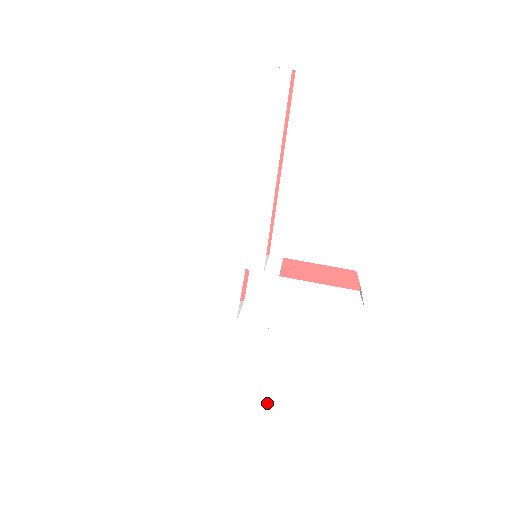
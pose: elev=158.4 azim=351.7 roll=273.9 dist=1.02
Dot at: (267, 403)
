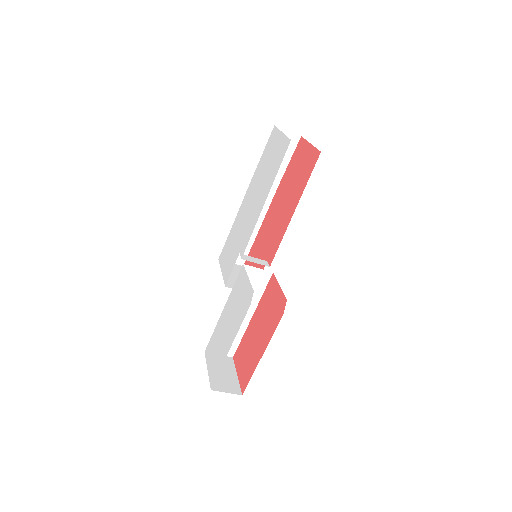
Dot at: (208, 352)
